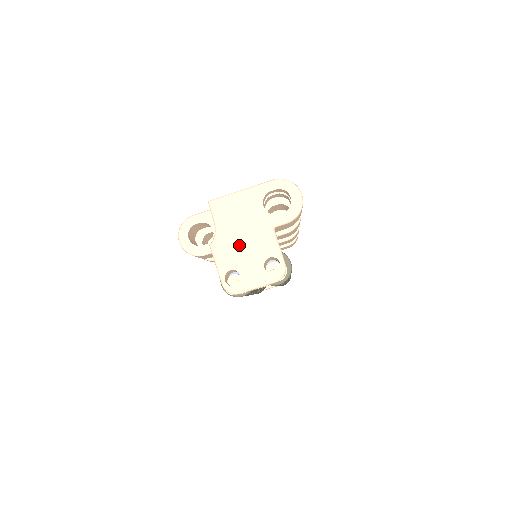
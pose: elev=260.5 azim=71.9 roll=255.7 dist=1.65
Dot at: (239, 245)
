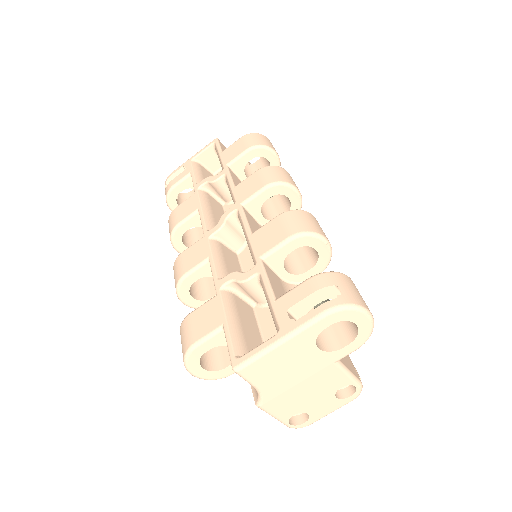
Dot at: (297, 394)
